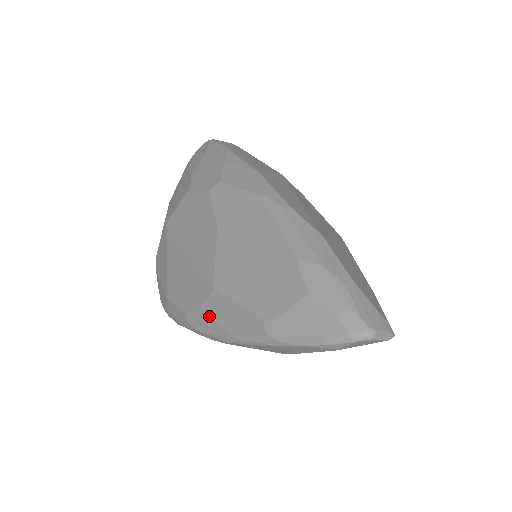
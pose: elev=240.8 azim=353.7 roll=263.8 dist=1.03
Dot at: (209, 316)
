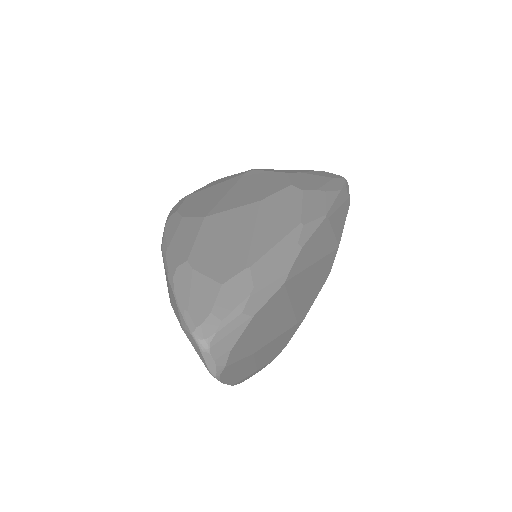
Dot at: (179, 225)
